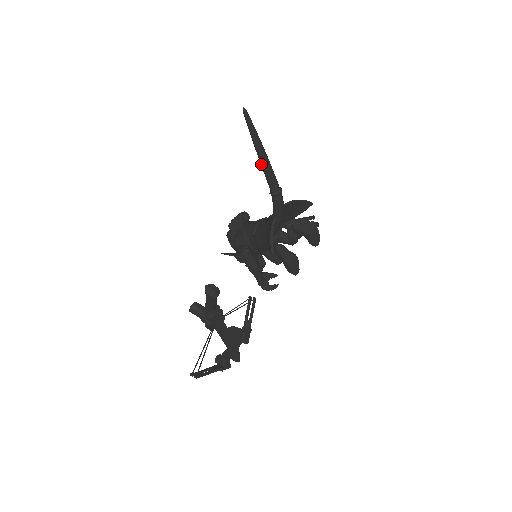
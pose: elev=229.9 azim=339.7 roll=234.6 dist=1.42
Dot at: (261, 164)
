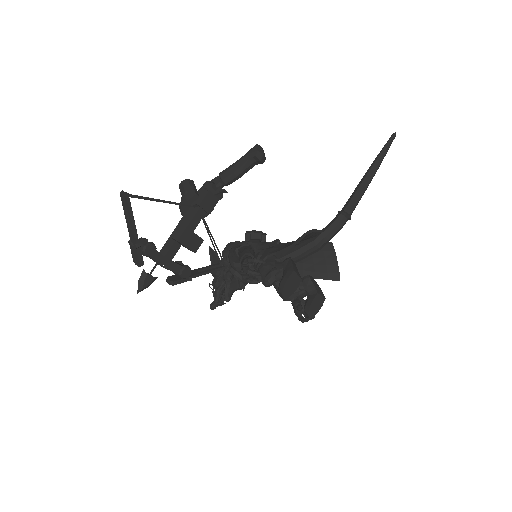
Dot at: (361, 181)
